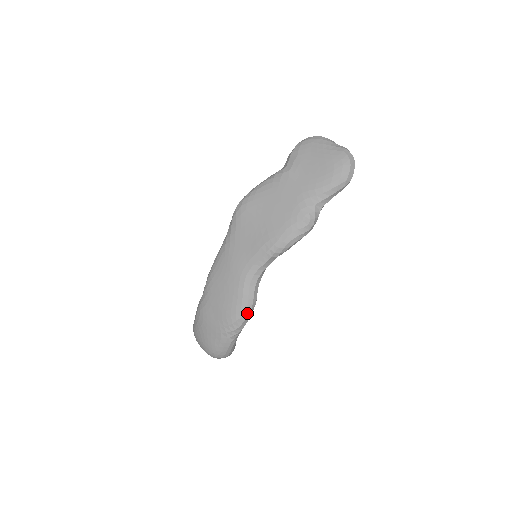
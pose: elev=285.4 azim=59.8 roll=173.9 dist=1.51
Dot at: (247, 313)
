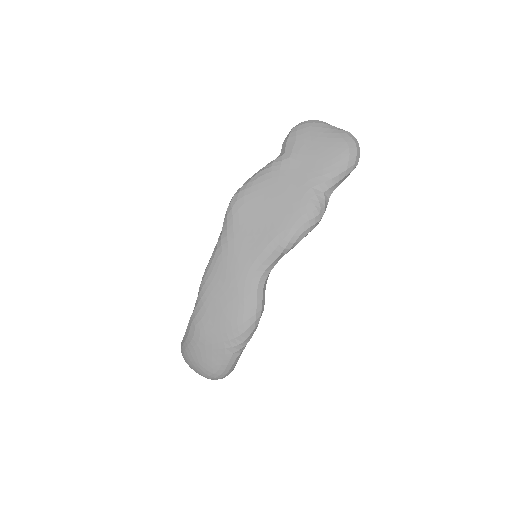
Dot at: (256, 321)
